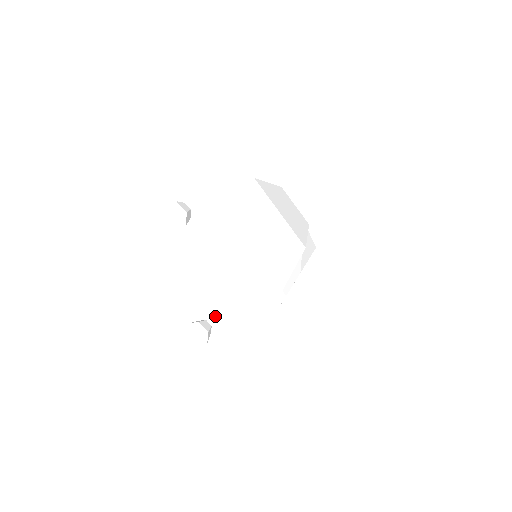
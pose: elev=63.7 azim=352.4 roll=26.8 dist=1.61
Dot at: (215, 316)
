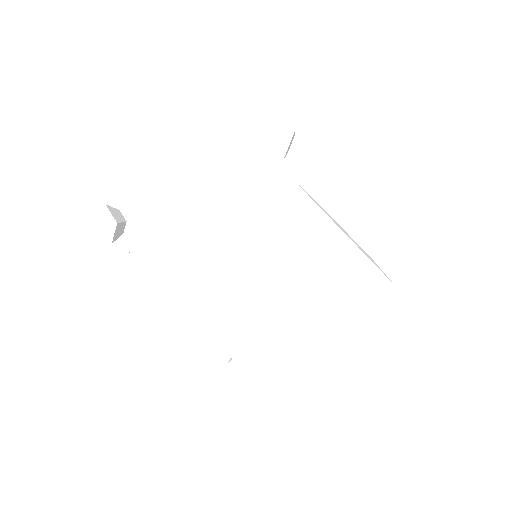
Dot at: (140, 251)
